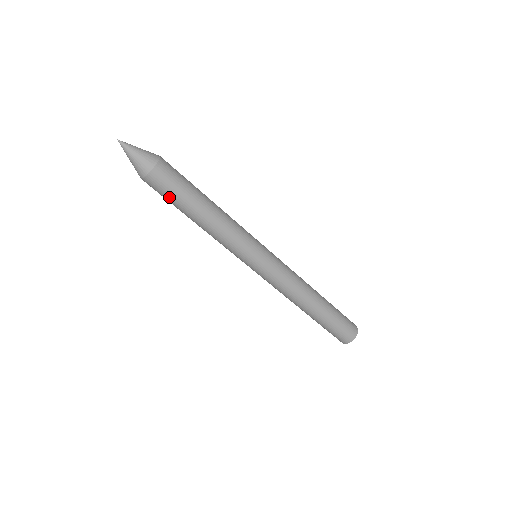
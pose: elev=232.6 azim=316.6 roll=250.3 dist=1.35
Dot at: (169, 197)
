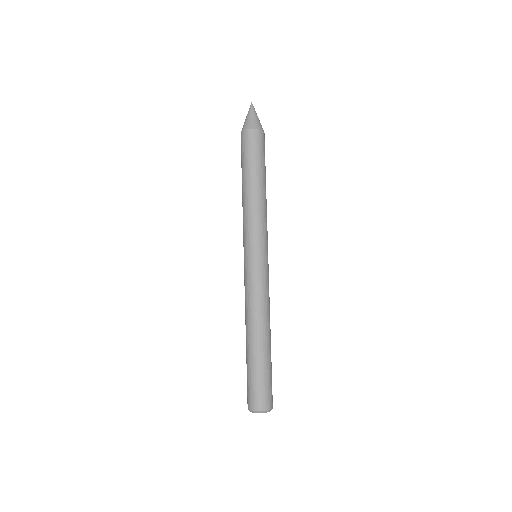
Dot at: (259, 154)
